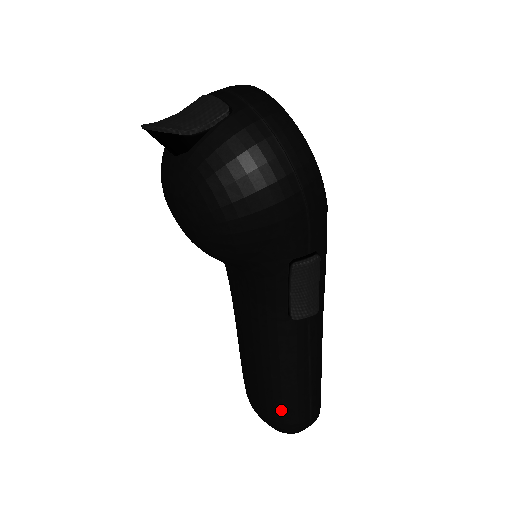
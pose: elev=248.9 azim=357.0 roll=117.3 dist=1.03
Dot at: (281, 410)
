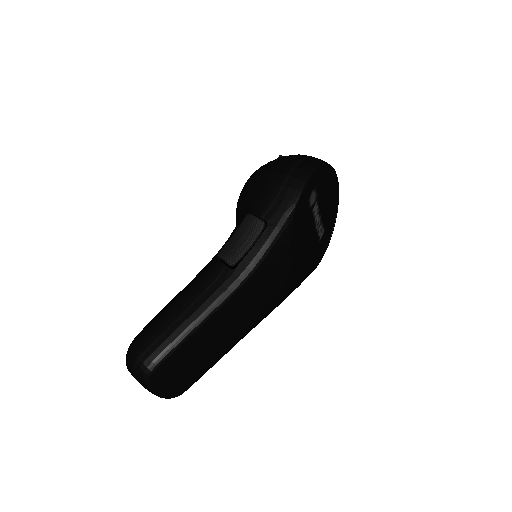
Dot at: (147, 326)
